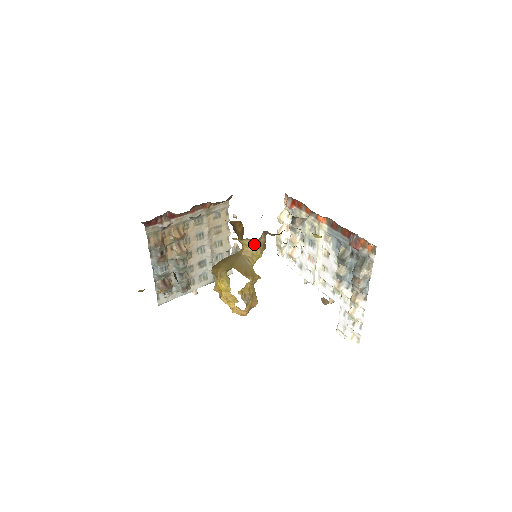
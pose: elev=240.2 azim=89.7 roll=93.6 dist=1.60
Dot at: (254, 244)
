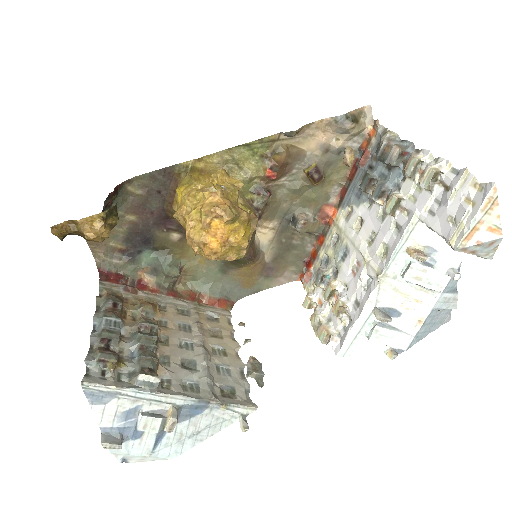
Dot at: occluded
